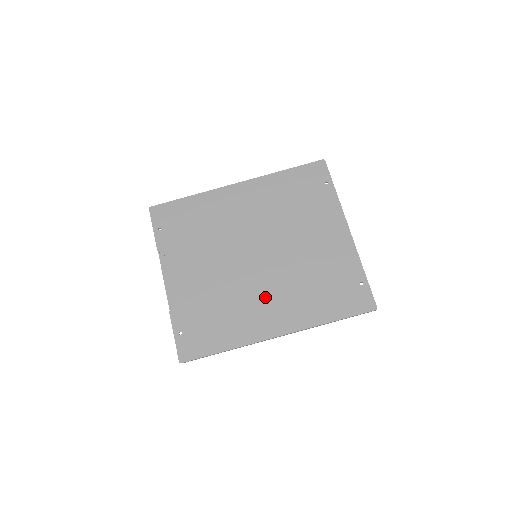
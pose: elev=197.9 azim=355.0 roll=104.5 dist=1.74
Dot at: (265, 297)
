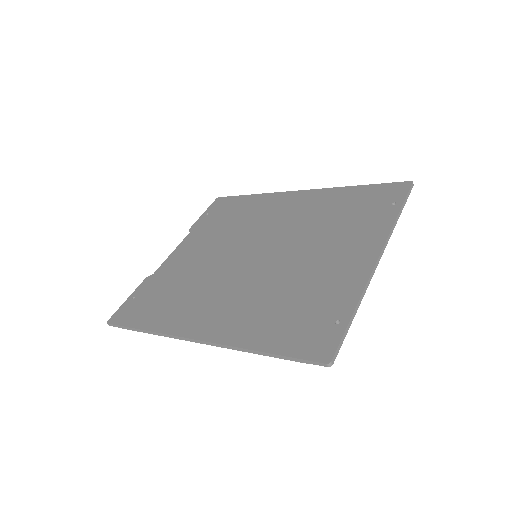
Dot at: (223, 295)
